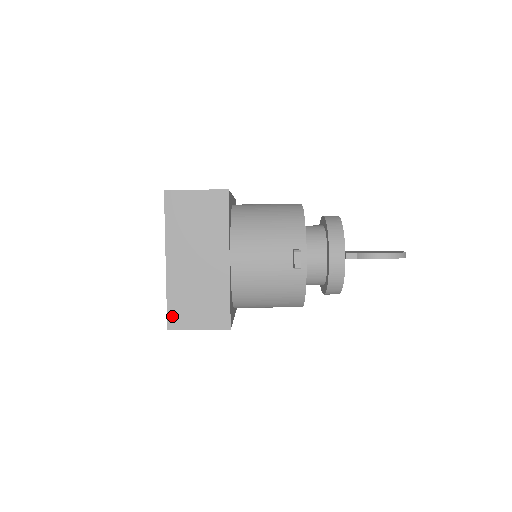
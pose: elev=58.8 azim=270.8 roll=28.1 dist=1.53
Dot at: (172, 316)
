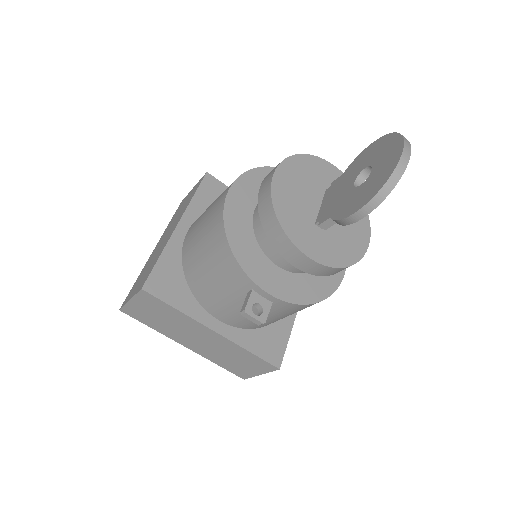
Dot at: (235, 372)
